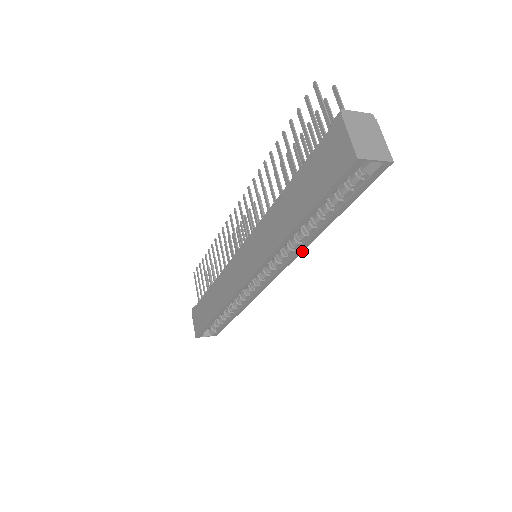
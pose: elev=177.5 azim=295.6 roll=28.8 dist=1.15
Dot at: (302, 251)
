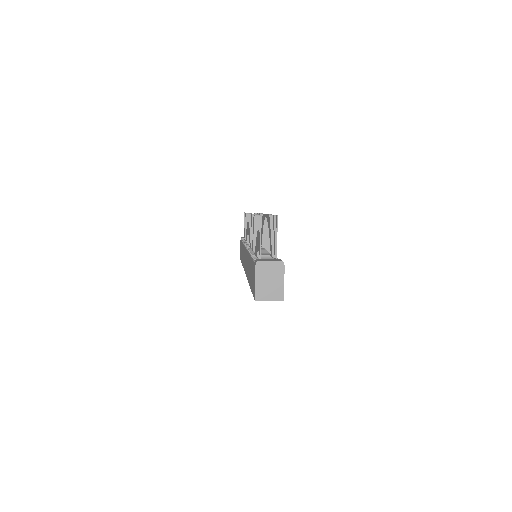
Dot at: occluded
